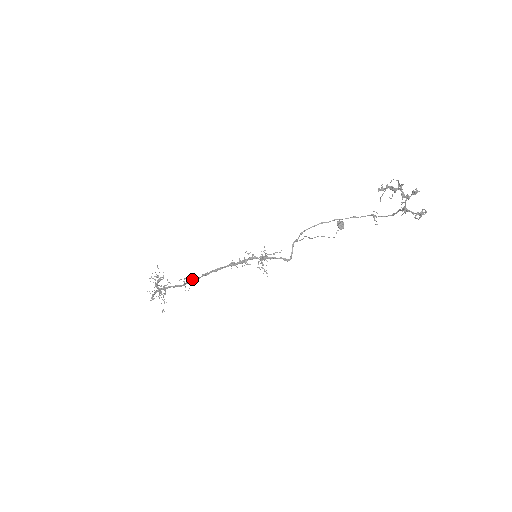
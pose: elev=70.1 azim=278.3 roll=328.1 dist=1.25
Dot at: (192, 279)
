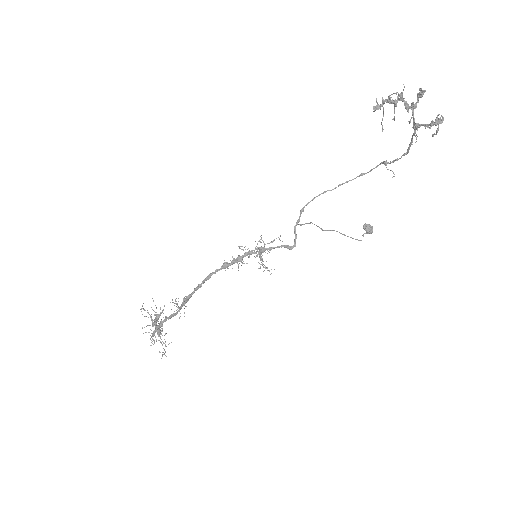
Dot at: (185, 299)
